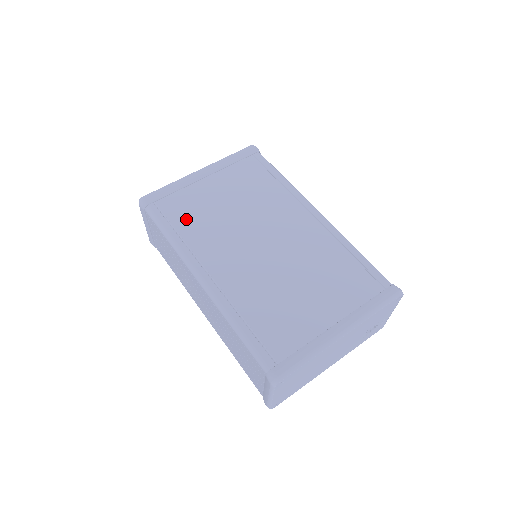
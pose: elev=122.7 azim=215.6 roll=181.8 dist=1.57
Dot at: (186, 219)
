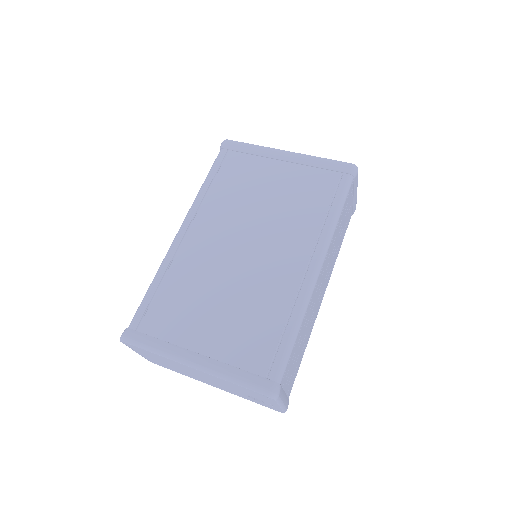
Dot at: (228, 180)
